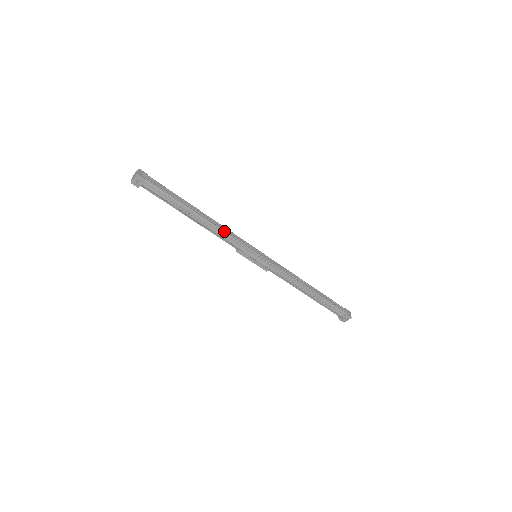
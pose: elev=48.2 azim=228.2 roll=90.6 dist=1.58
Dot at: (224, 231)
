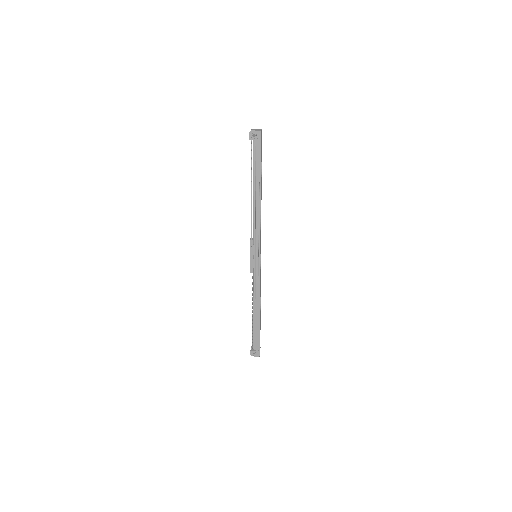
Dot at: occluded
